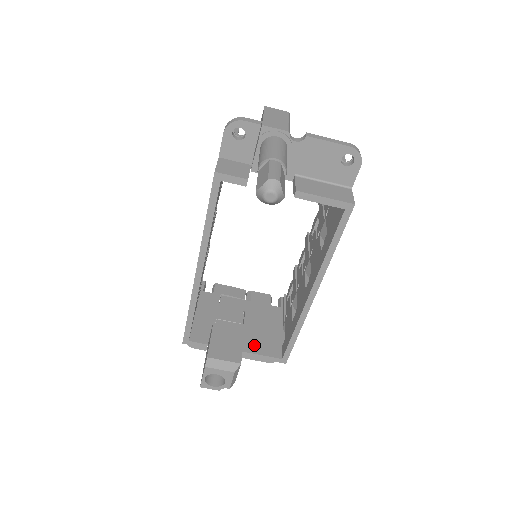
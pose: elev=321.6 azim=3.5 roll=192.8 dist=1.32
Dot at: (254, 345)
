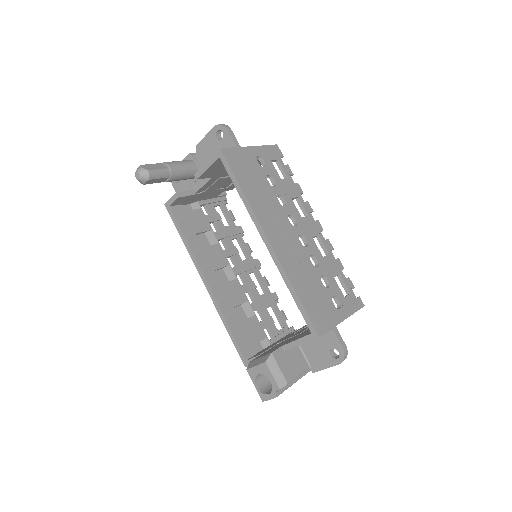
Dot at: (295, 338)
